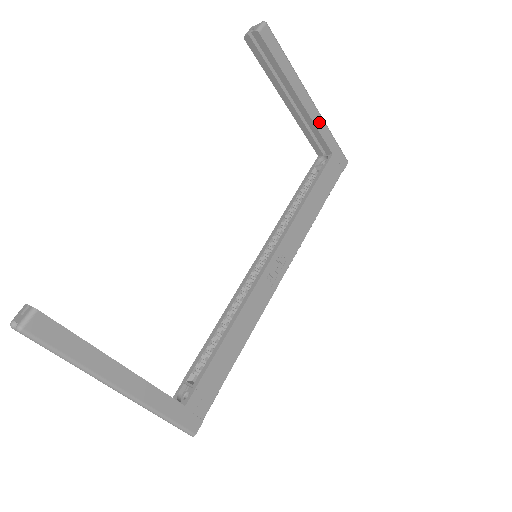
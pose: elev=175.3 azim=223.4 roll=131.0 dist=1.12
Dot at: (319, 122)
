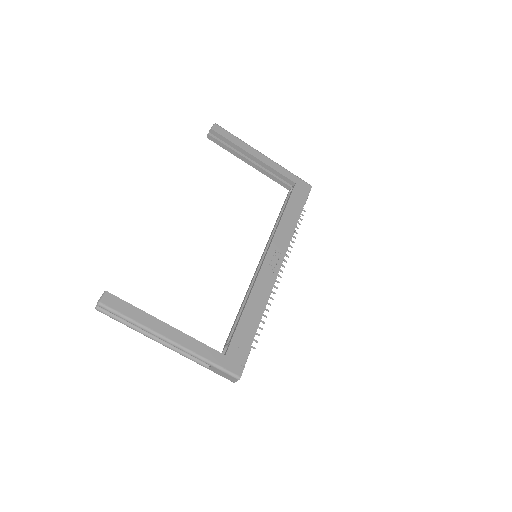
Dot at: (276, 167)
